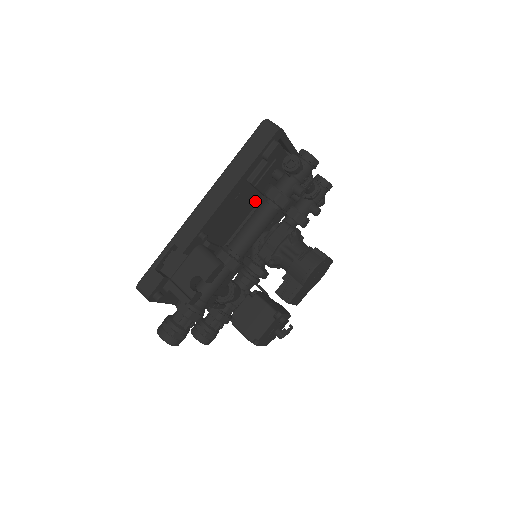
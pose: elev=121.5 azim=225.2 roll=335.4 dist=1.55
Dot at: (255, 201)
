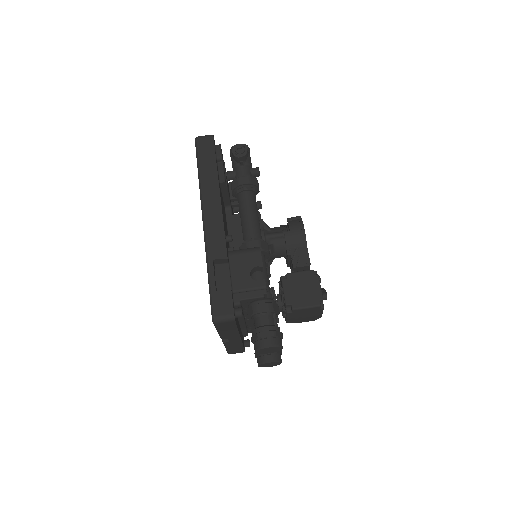
Dot at: occluded
